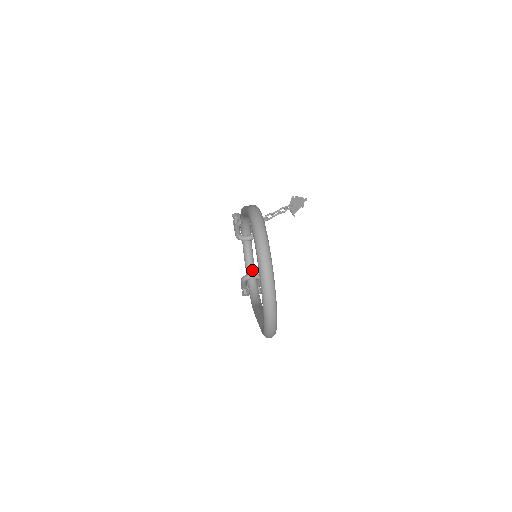
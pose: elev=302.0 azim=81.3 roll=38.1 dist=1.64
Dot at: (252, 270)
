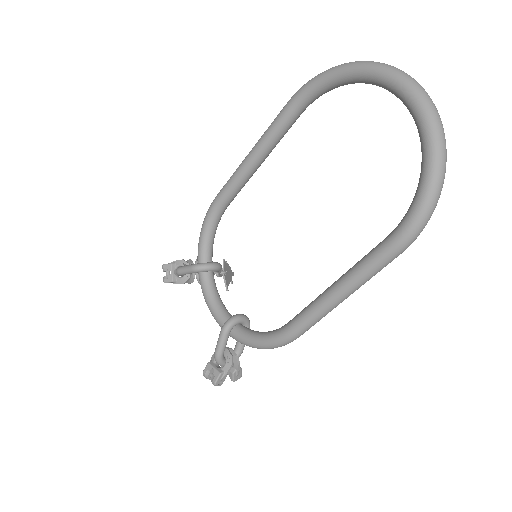
Dot at: (231, 316)
